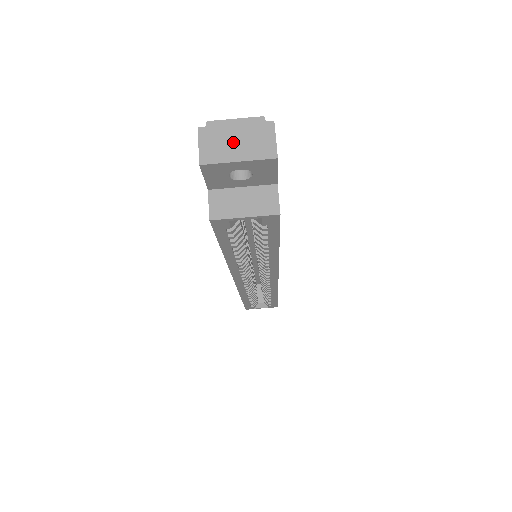
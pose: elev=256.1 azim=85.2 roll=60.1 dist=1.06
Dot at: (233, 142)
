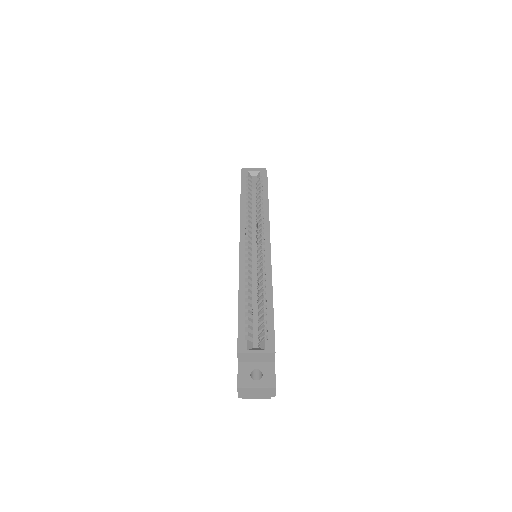
Dot at: occluded
